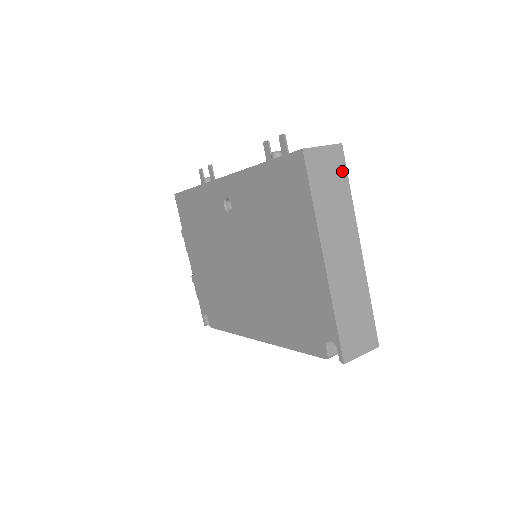
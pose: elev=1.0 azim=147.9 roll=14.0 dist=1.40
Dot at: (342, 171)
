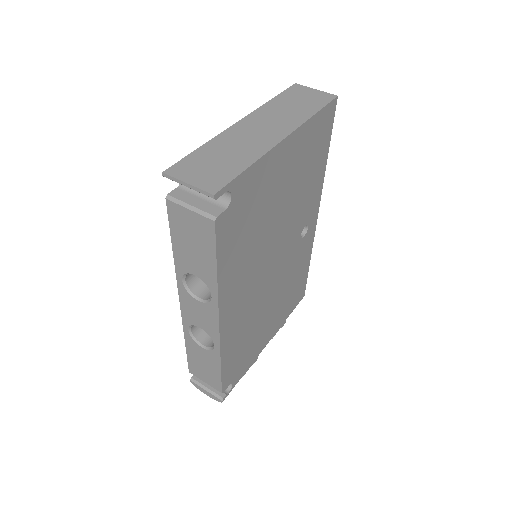
Dot at: (320, 104)
